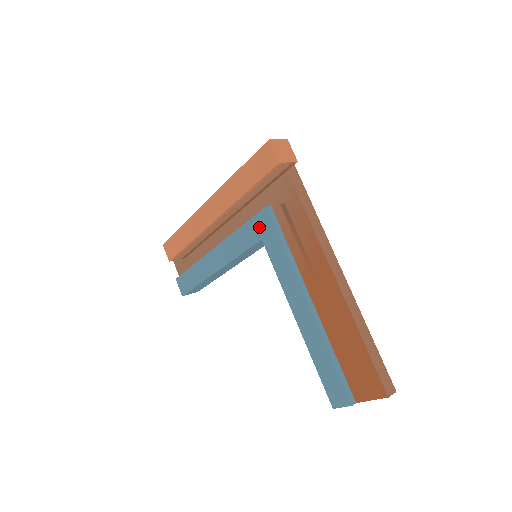
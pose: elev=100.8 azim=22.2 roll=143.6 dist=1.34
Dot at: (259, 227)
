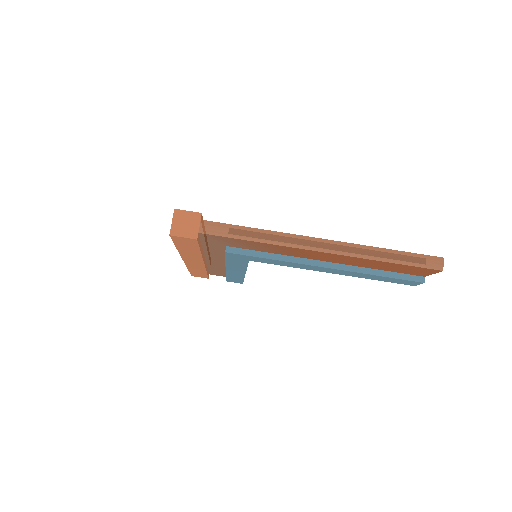
Dot at: (238, 258)
